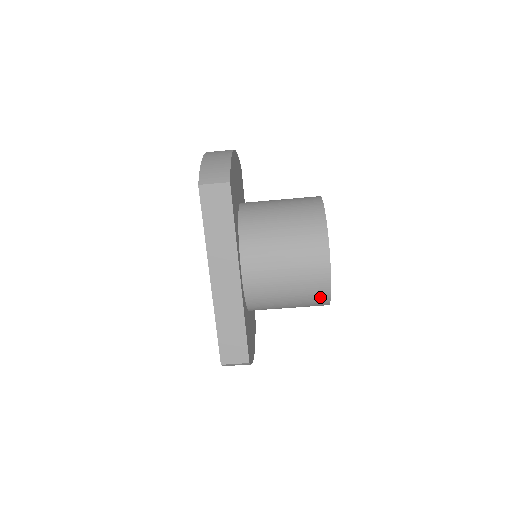
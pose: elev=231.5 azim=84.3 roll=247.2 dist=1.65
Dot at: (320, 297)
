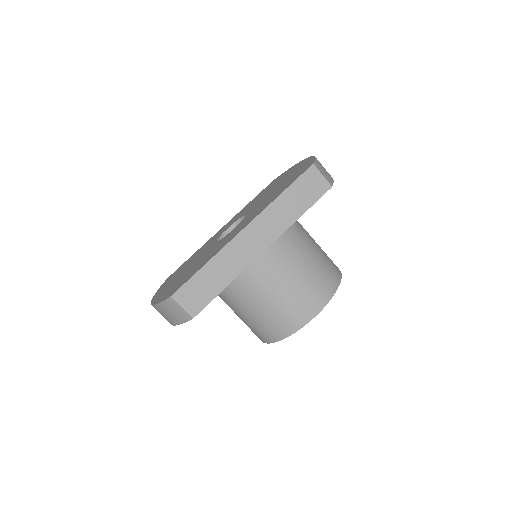
Dot at: (283, 328)
